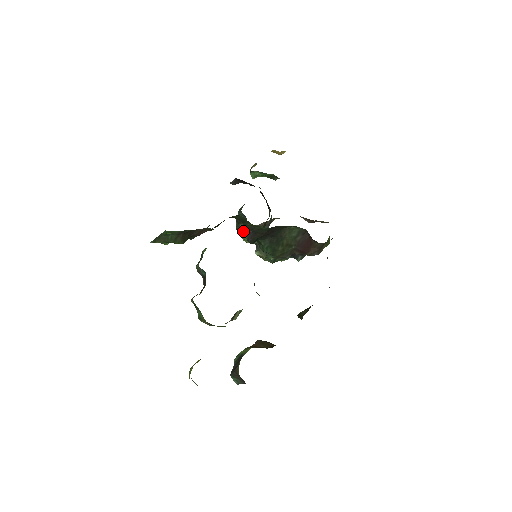
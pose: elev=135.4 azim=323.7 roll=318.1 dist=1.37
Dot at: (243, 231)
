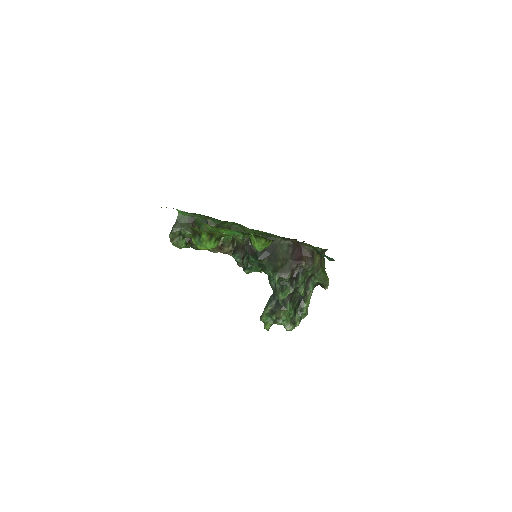
Dot at: (247, 263)
